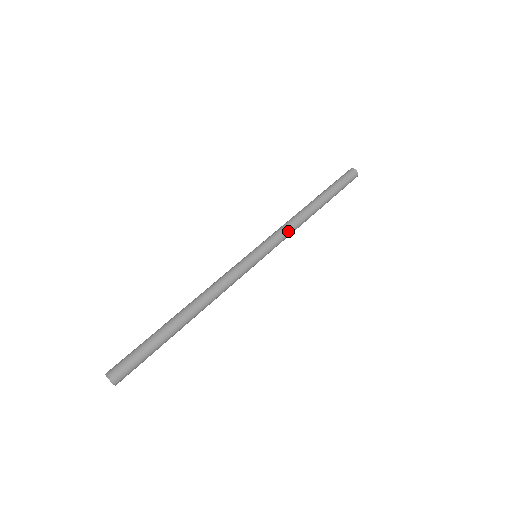
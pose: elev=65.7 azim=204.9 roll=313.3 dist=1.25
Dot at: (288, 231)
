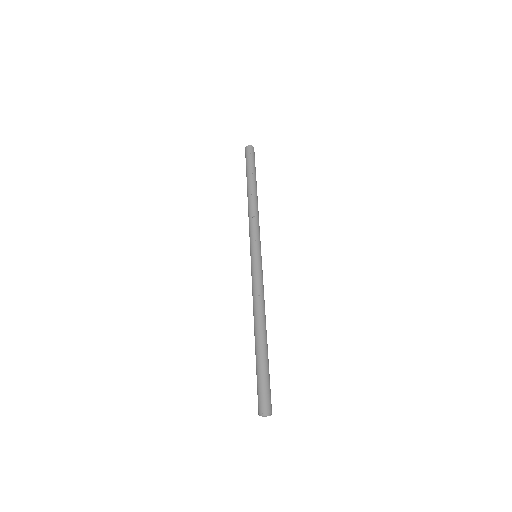
Dot at: occluded
